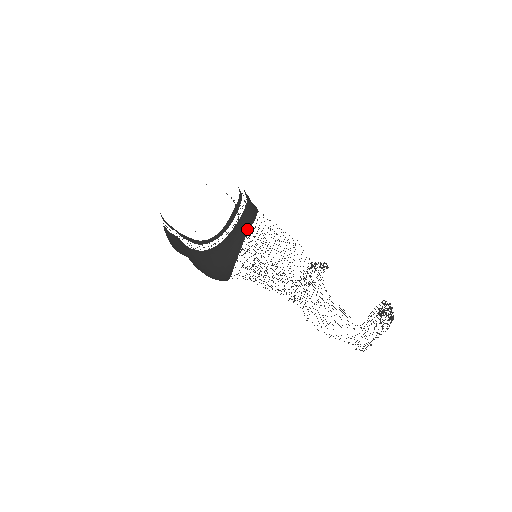
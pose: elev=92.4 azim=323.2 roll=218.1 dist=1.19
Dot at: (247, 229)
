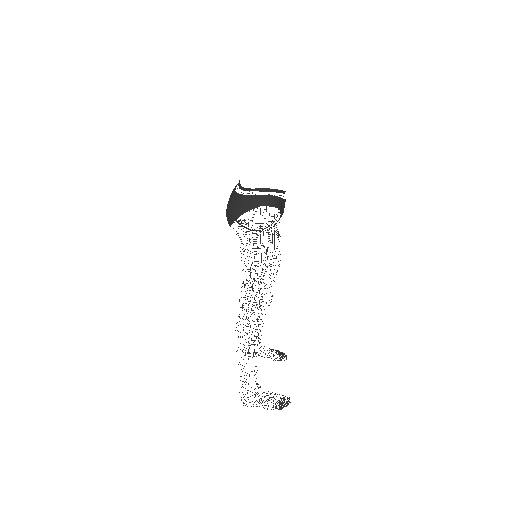
Dot at: (265, 204)
